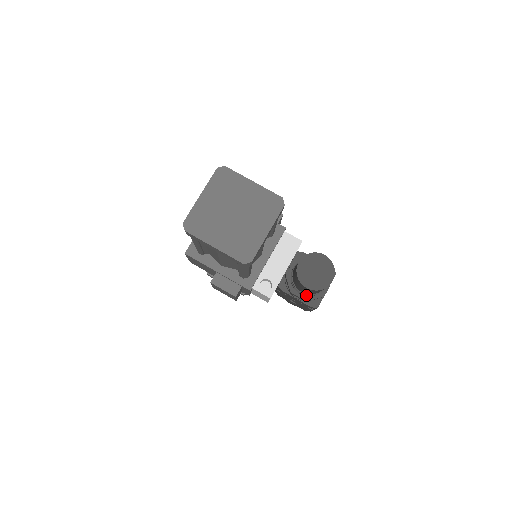
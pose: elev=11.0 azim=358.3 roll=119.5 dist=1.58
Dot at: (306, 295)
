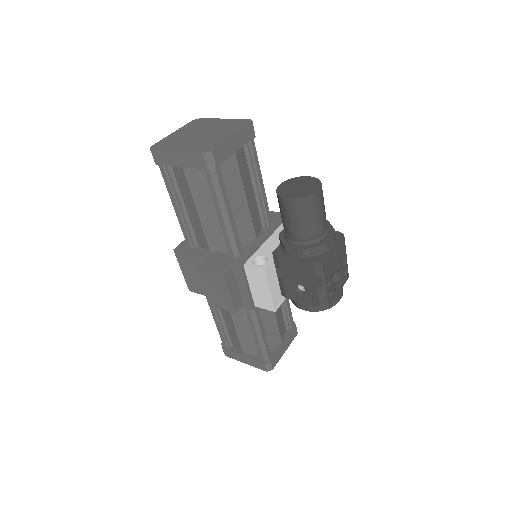
Dot at: (302, 243)
